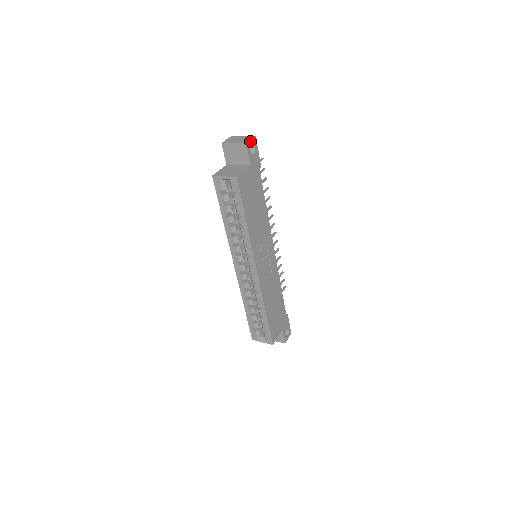
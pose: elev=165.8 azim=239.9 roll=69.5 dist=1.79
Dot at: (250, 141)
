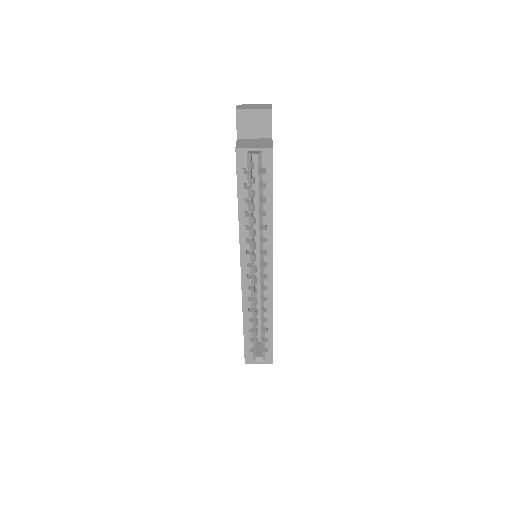
Dot at: occluded
